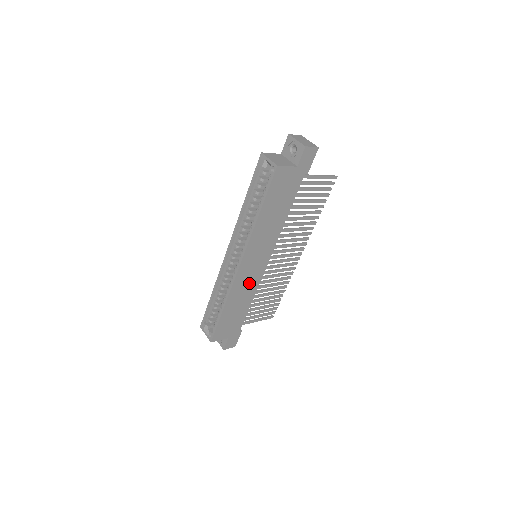
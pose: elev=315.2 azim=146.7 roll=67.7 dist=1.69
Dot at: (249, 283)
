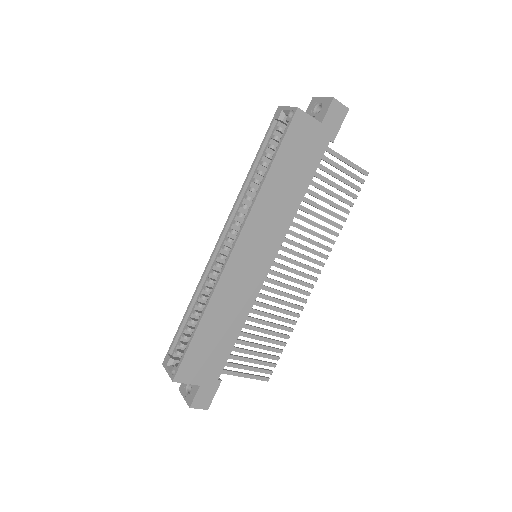
Dot at: (242, 291)
